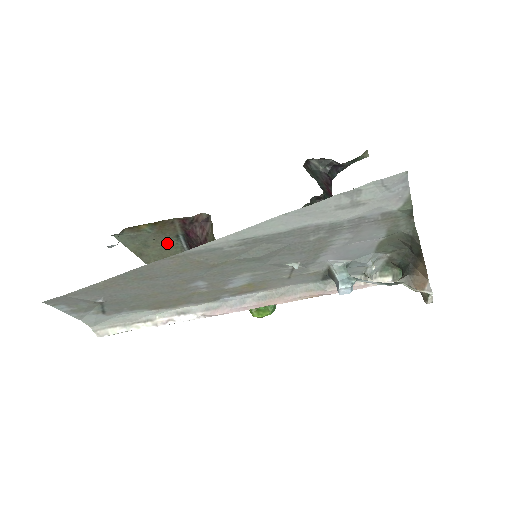
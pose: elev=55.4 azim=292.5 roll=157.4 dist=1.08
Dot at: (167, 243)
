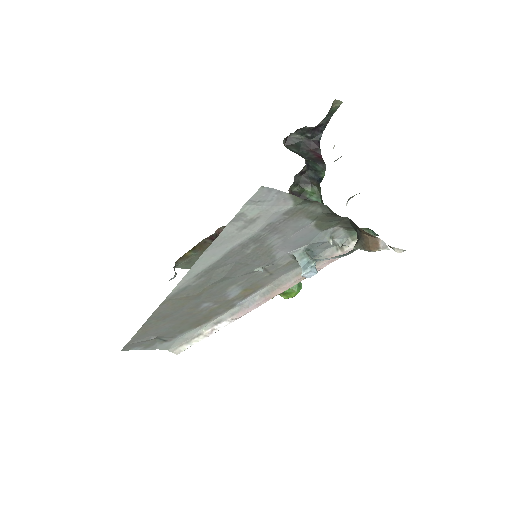
Dot at: occluded
